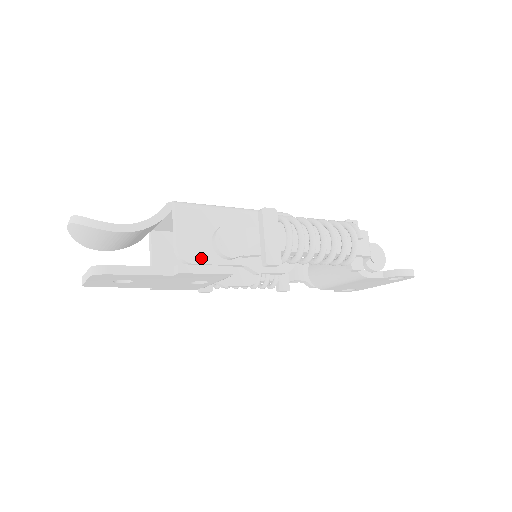
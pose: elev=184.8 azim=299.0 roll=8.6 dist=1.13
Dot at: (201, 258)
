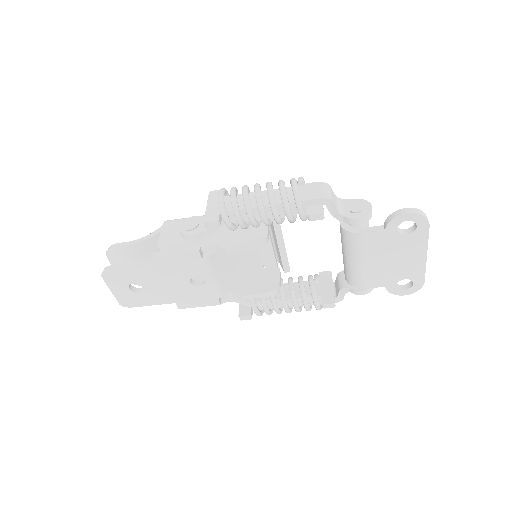
Dot at: (175, 247)
